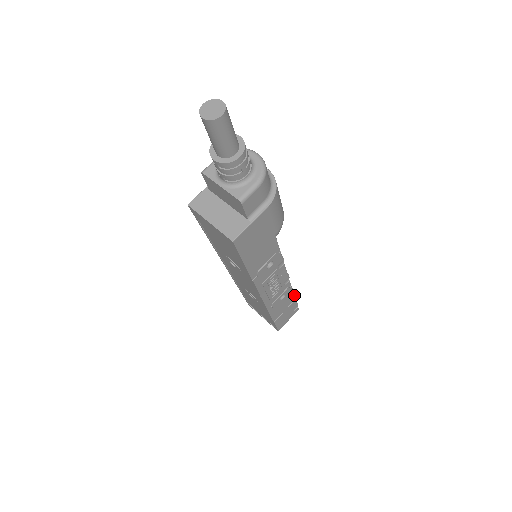
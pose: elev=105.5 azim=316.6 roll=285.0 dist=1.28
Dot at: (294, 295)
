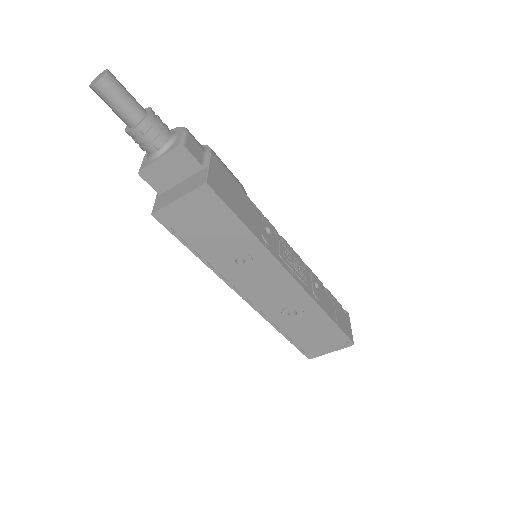
Dot at: (327, 289)
